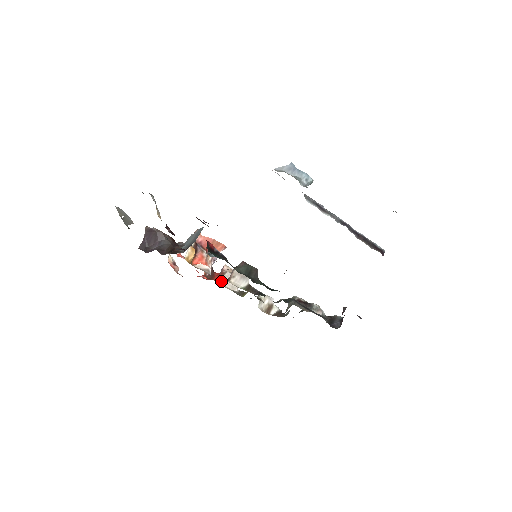
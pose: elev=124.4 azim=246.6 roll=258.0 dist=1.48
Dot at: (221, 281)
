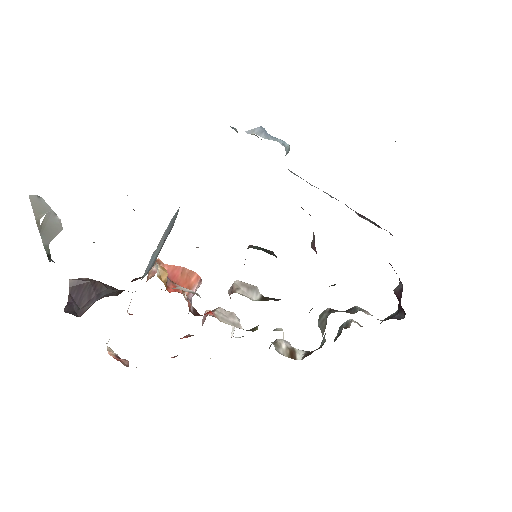
Dot at: (215, 317)
